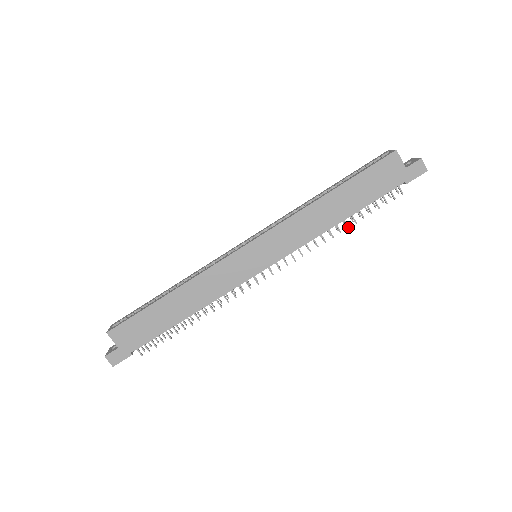
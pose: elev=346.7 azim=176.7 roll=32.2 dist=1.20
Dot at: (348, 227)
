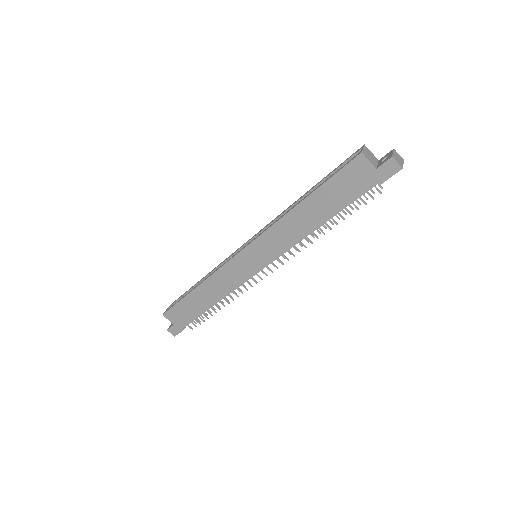
Dot at: (330, 229)
